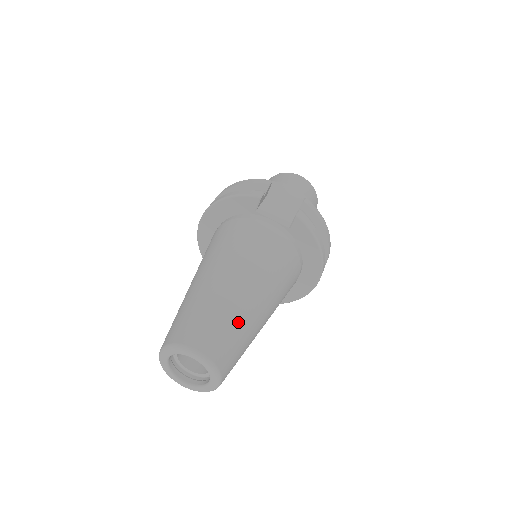
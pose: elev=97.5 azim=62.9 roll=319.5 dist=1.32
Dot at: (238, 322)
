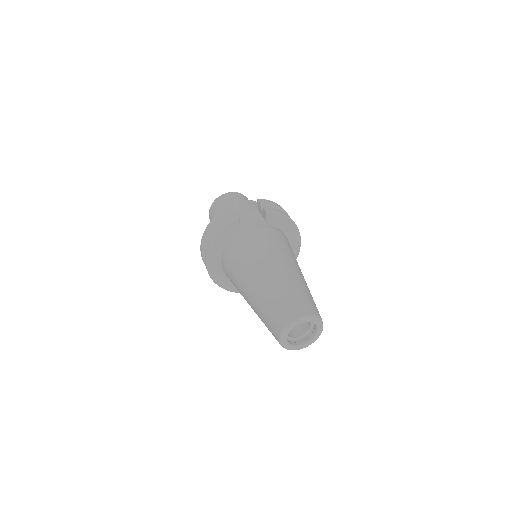
Dot at: (301, 288)
